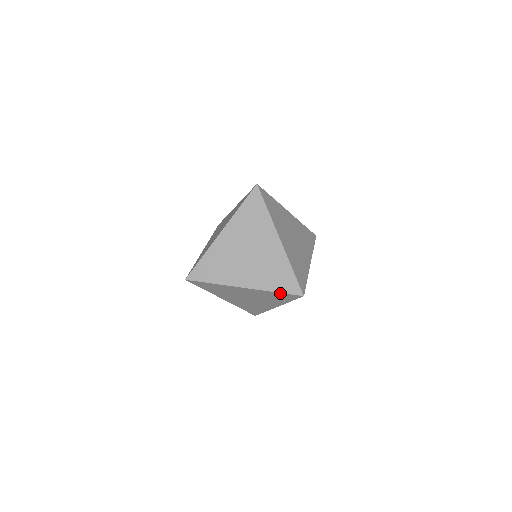
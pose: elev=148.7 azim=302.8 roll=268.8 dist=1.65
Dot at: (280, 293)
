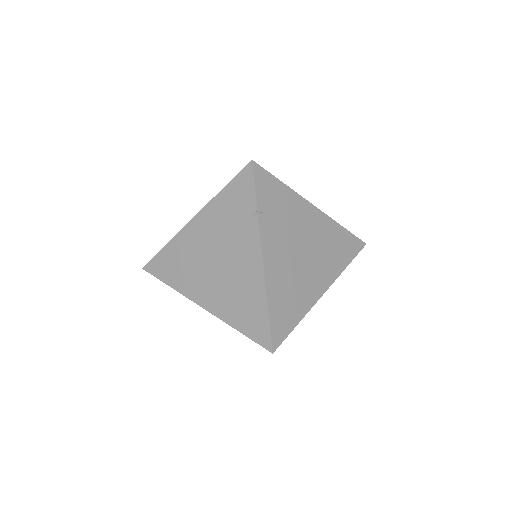
Dot at: (244, 334)
